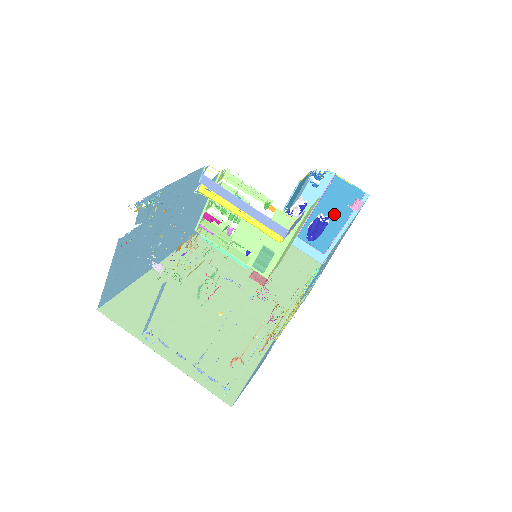
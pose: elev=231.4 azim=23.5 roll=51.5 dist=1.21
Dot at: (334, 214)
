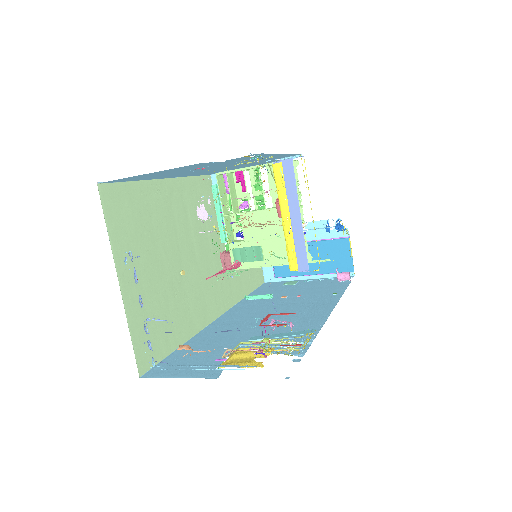
Dot at: occluded
